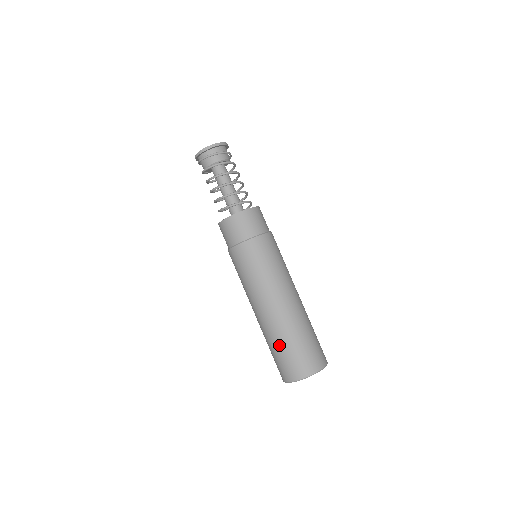
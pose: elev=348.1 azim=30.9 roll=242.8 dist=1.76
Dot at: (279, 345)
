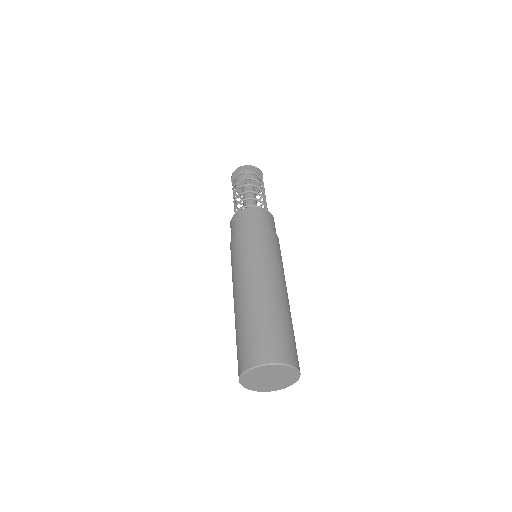
Dot at: (238, 332)
